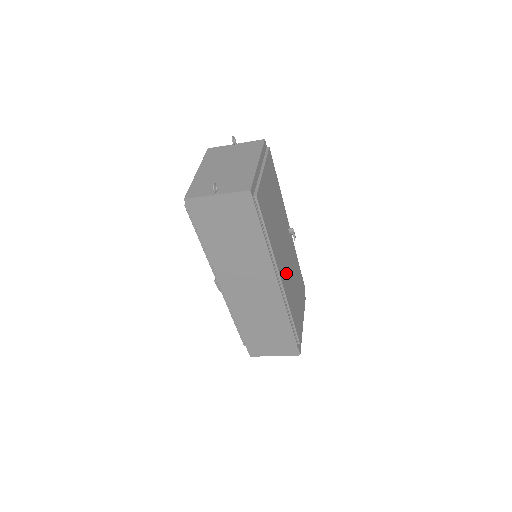
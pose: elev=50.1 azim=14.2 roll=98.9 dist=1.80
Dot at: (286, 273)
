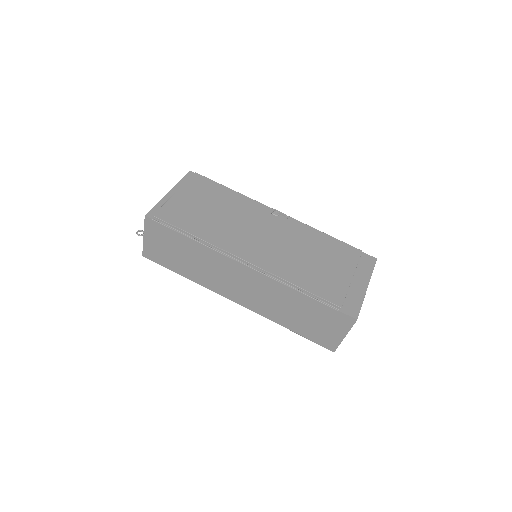
Dot at: (265, 251)
